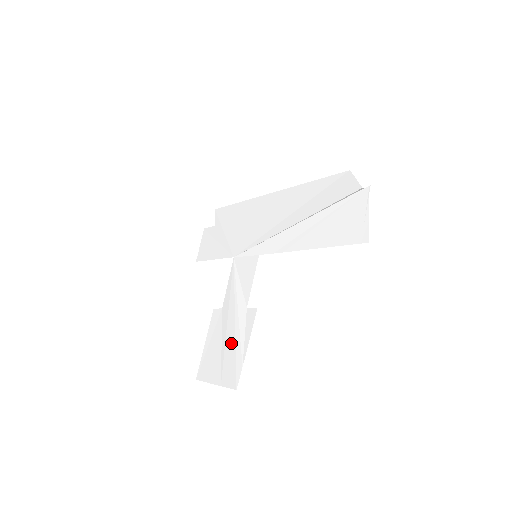
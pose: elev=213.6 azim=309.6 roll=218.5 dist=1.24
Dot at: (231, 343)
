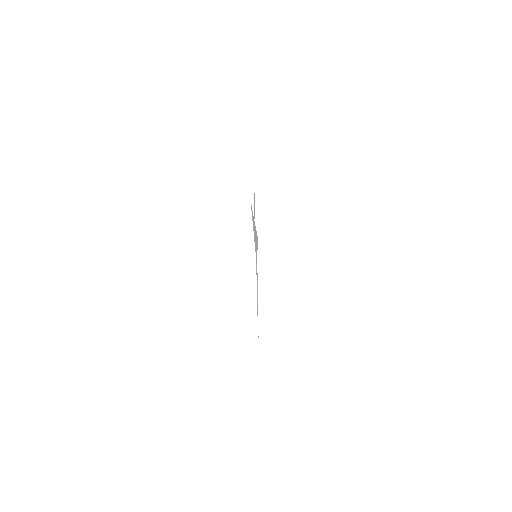
Dot at: occluded
